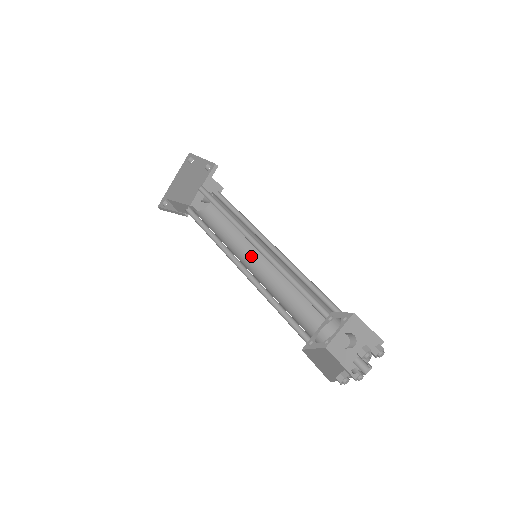
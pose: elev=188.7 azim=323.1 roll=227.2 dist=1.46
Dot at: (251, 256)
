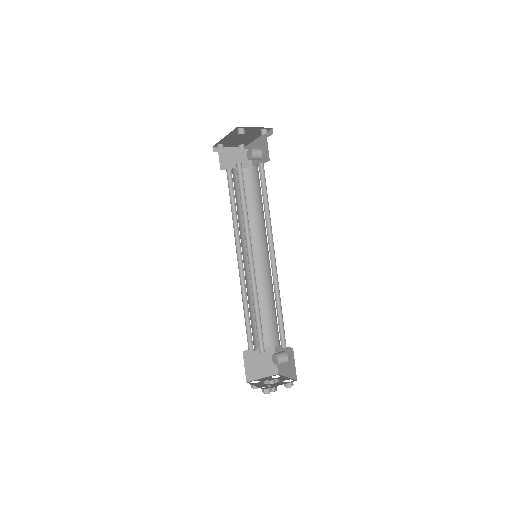
Dot at: (260, 244)
